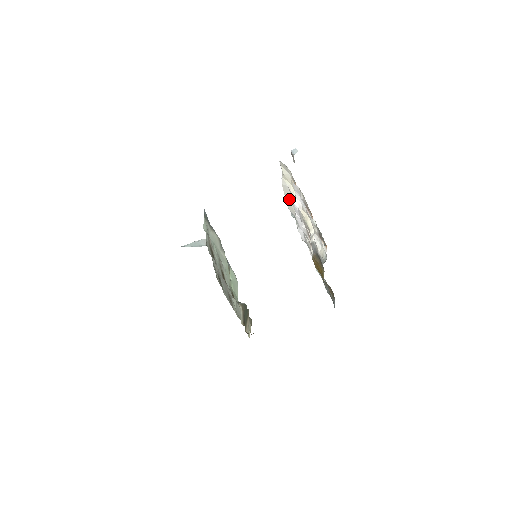
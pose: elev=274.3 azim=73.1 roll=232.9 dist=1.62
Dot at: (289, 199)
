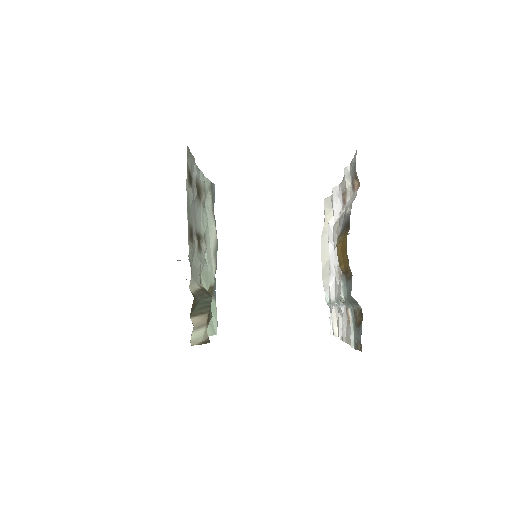
Dot at: (326, 259)
